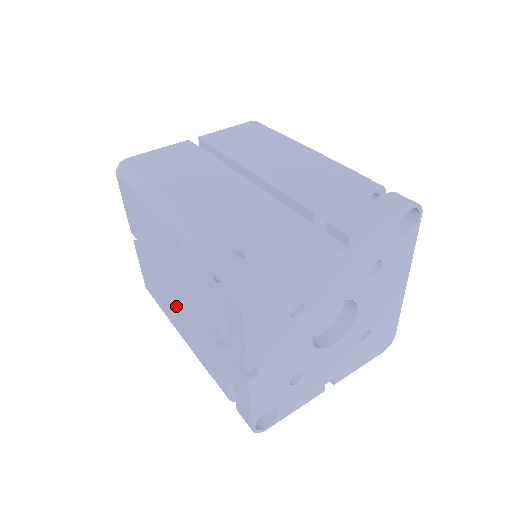
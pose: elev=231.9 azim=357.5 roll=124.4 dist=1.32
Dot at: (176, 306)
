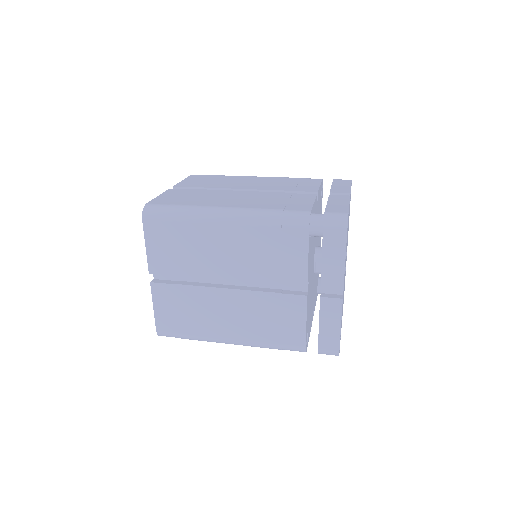
Dot at: (230, 306)
